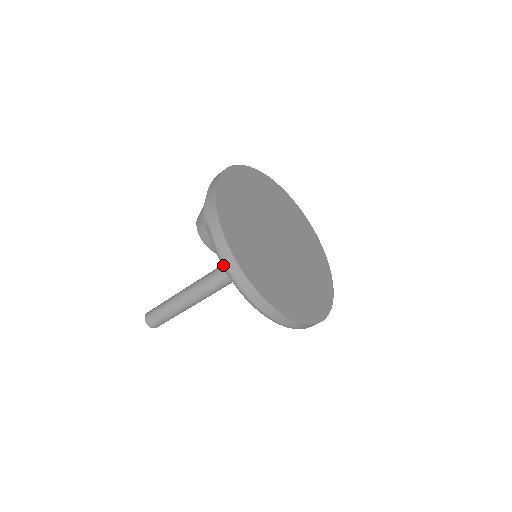
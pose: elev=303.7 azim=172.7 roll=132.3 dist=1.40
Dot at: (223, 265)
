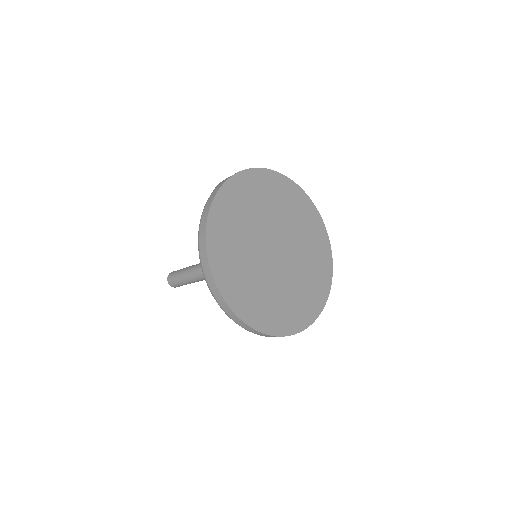
Dot at: (200, 223)
